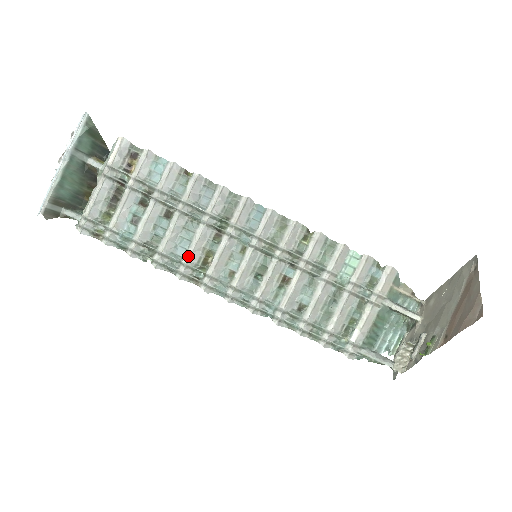
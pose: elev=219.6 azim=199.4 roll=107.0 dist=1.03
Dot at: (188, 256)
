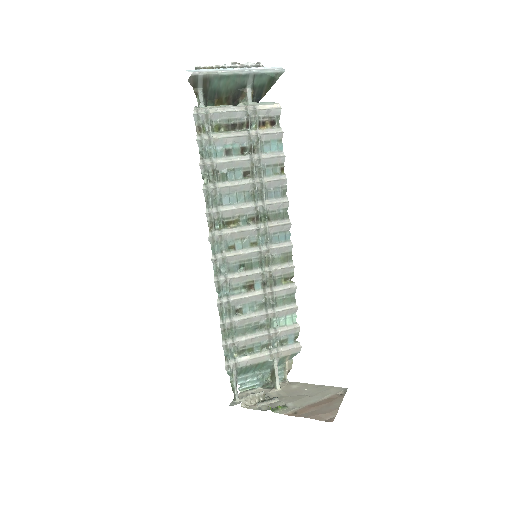
Dot at: (226, 208)
